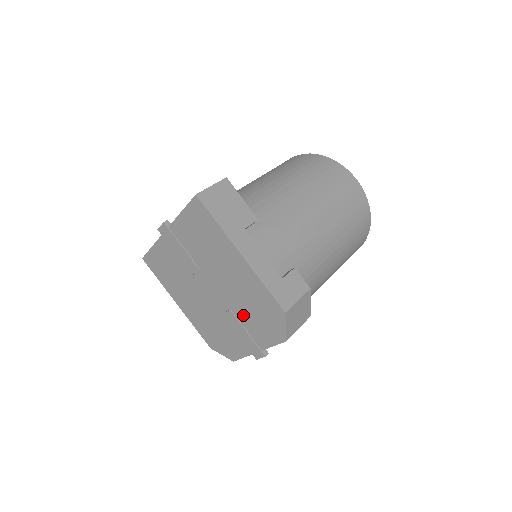
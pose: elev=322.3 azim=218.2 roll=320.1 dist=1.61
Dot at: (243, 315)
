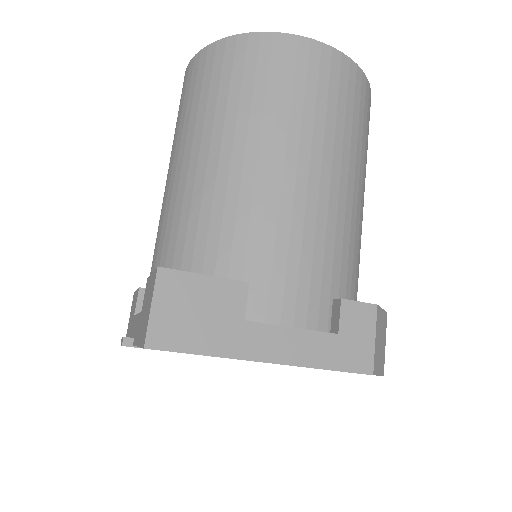
Dot at: occluded
